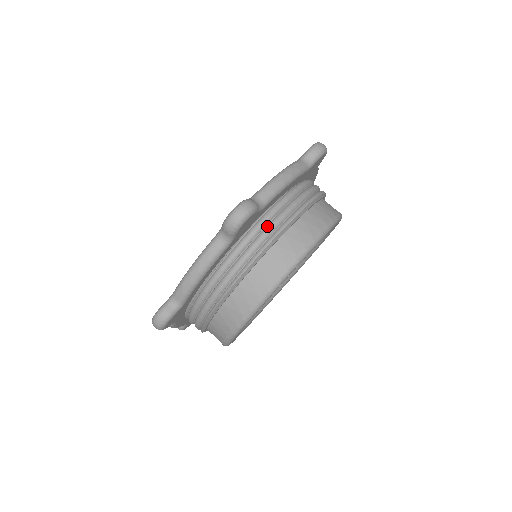
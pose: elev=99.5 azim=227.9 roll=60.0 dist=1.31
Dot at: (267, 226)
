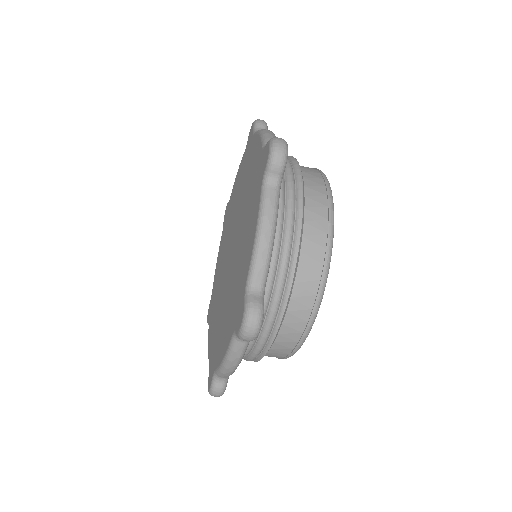
Dot at: (274, 290)
